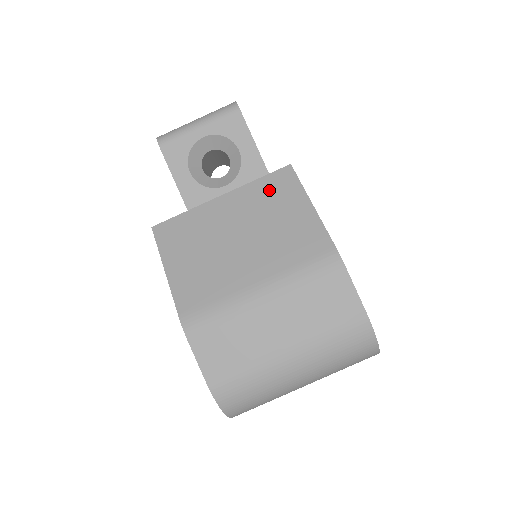
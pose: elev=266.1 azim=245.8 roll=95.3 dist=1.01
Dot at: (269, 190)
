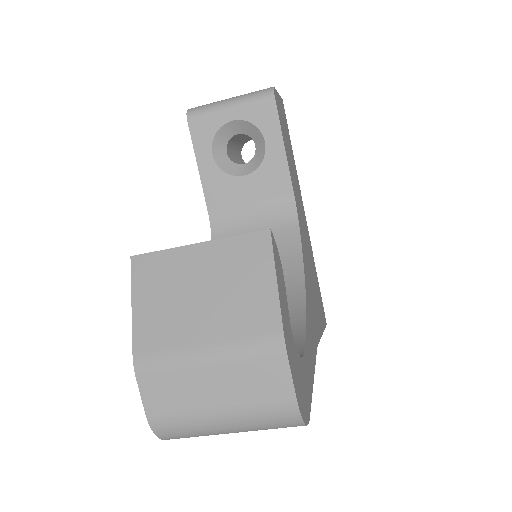
Dot at: (242, 251)
